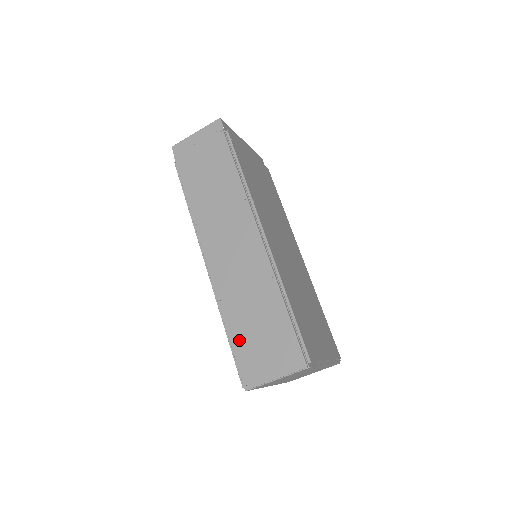
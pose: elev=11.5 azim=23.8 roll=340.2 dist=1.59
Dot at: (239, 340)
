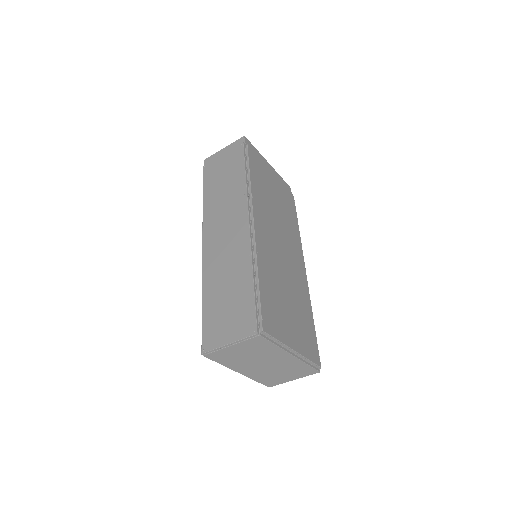
Dot at: (209, 309)
